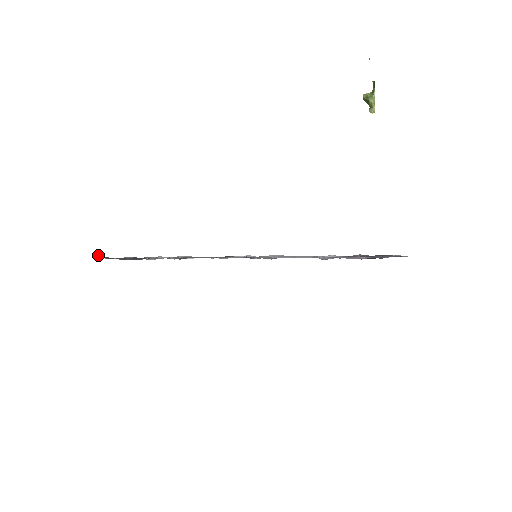
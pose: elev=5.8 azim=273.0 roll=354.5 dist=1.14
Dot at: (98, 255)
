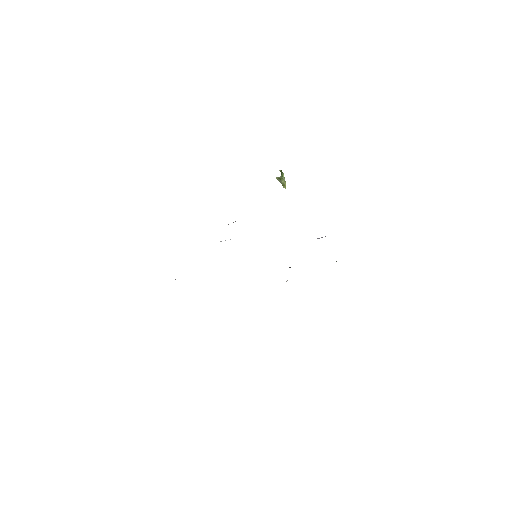
Dot at: occluded
